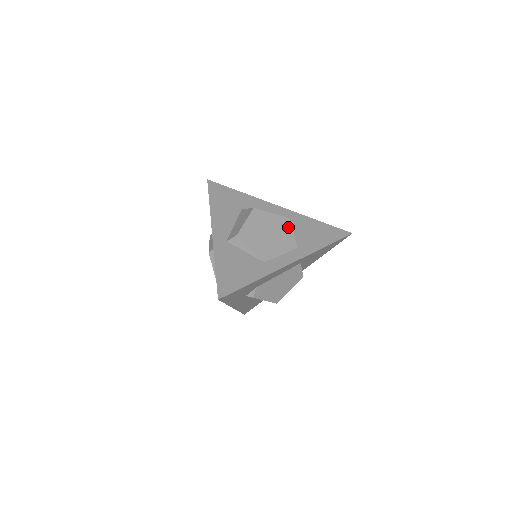
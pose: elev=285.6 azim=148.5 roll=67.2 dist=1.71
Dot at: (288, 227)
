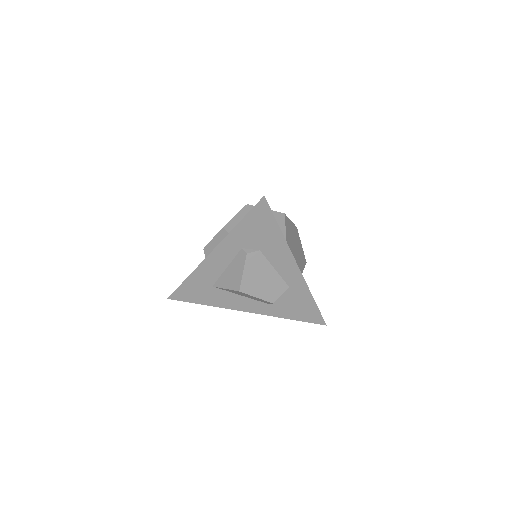
Dot at: (304, 262)
